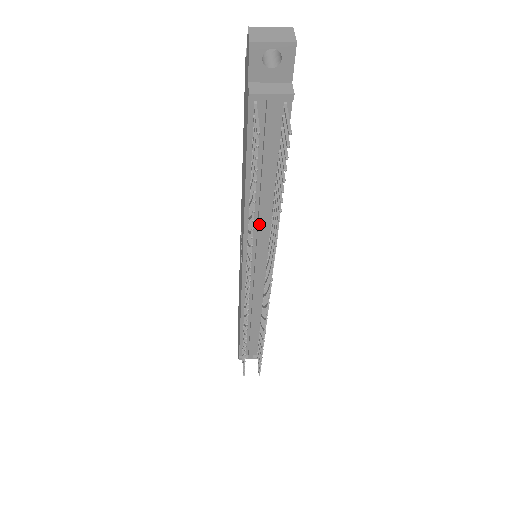
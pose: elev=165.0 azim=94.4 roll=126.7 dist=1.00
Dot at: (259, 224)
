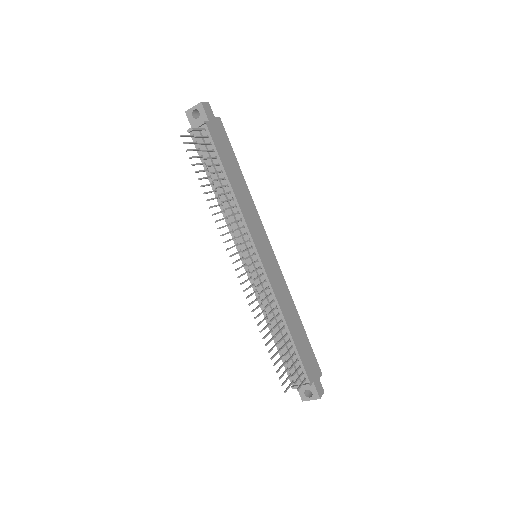
Dot at: (229, 212)
